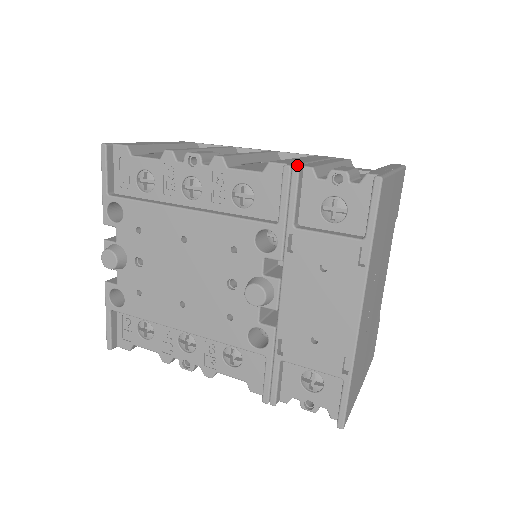
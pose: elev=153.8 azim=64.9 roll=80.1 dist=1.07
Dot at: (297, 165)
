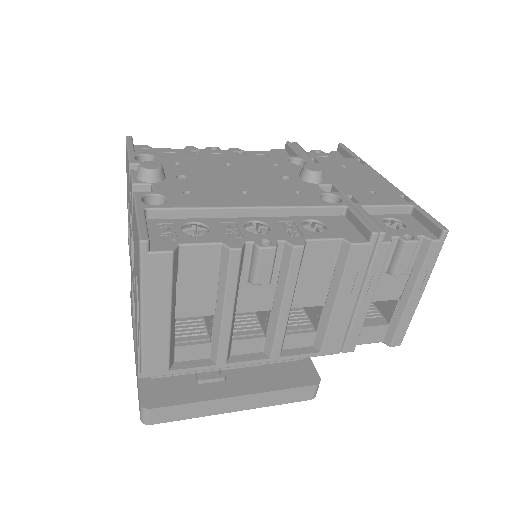
Dot at: occluded
